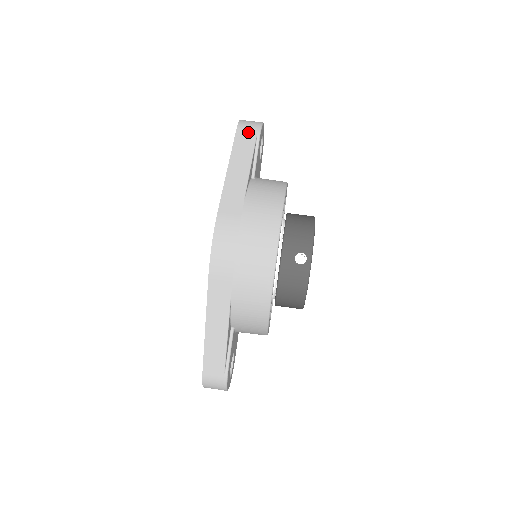
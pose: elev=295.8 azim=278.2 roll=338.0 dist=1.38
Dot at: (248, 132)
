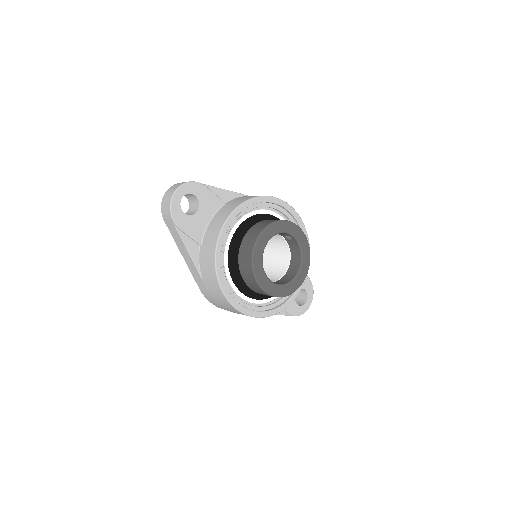
Dot at: occluded
